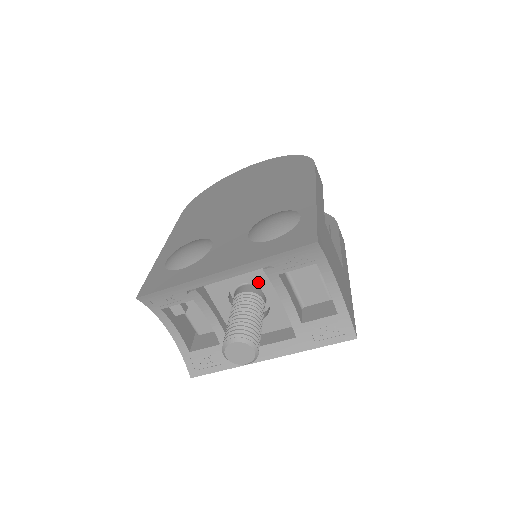
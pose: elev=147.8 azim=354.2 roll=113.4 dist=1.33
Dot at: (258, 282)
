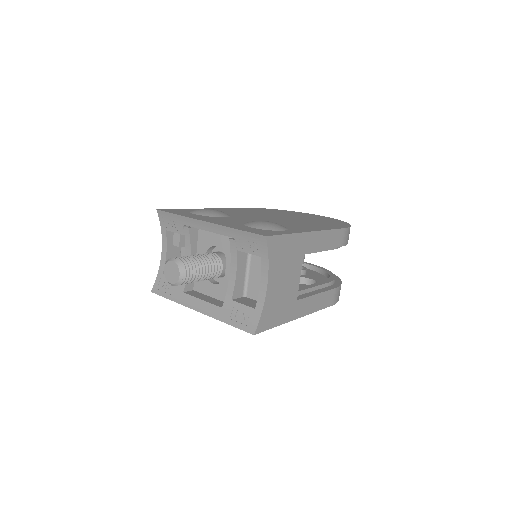
Dot at: (227, 253)
